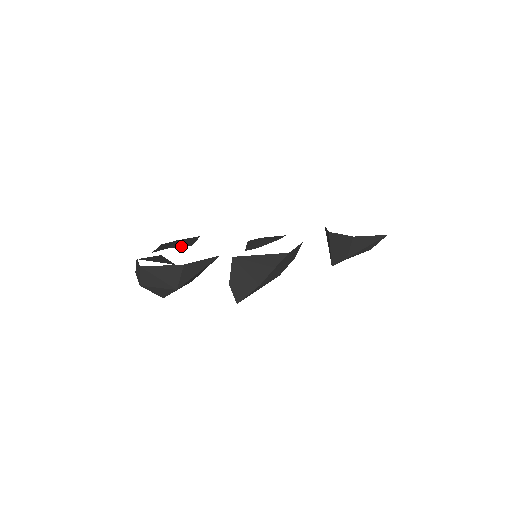
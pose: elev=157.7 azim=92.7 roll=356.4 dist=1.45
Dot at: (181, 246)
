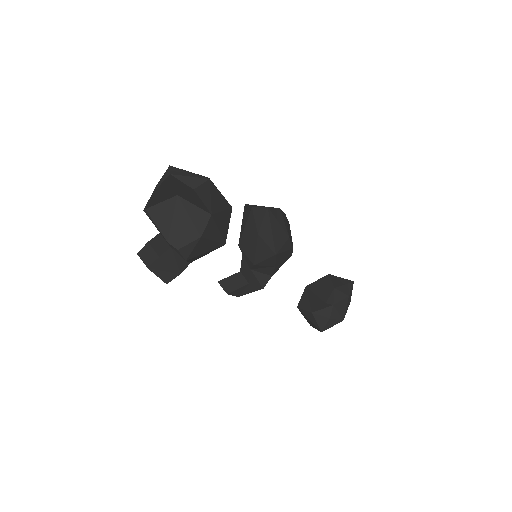
Dot at: (171, 266)
